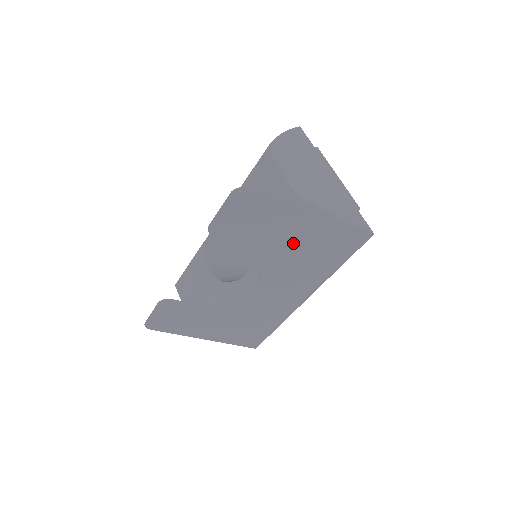
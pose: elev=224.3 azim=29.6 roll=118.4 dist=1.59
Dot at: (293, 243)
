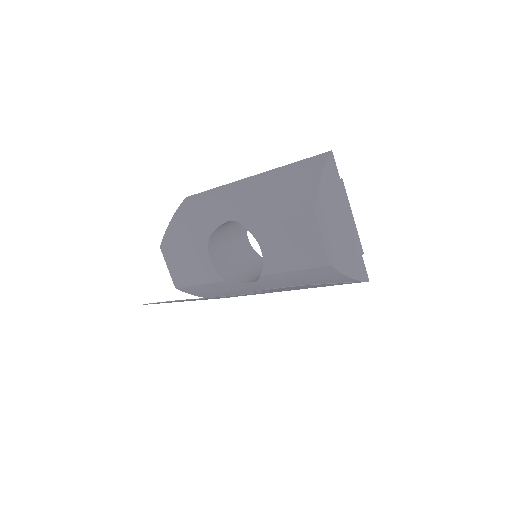
Dot at: occluded
